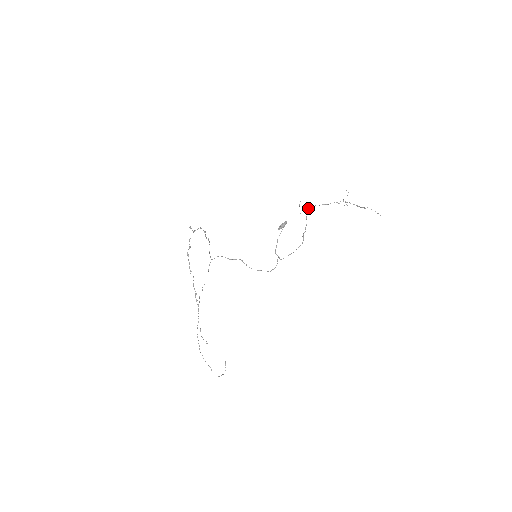
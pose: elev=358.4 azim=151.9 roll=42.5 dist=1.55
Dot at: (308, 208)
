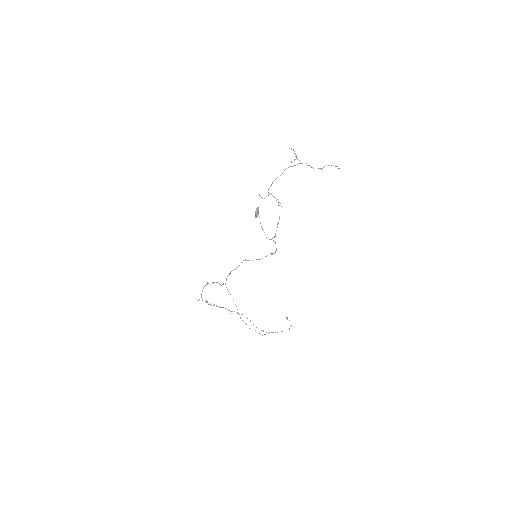
Dot at: occluded
